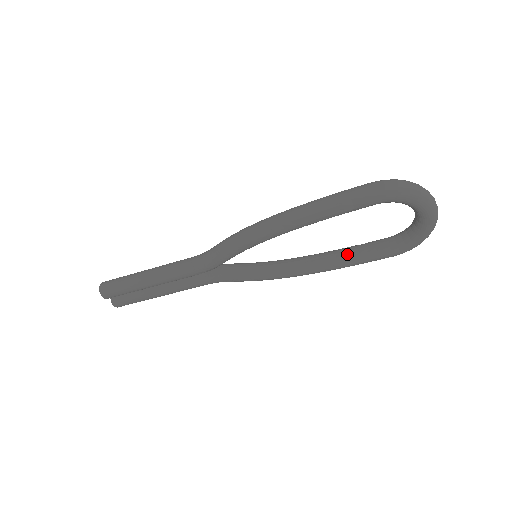
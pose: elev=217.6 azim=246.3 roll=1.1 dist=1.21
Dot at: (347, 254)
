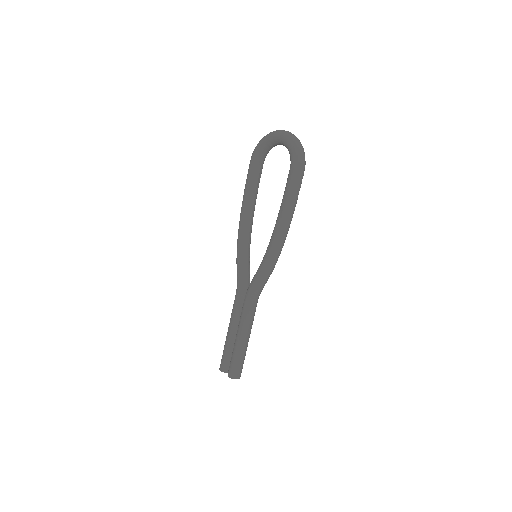
Dot at: occluded
